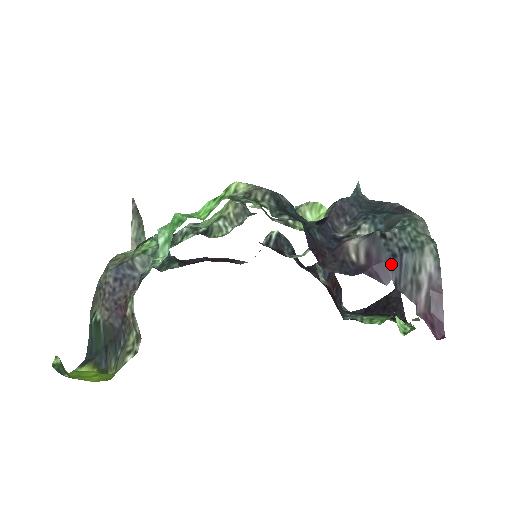
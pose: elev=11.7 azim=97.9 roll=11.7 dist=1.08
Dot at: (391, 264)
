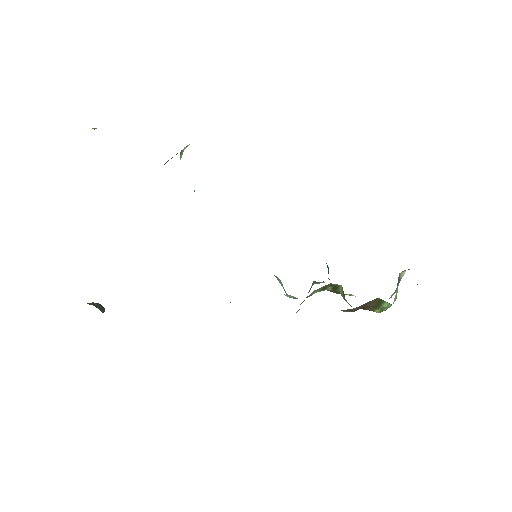
Dot at: occluded
